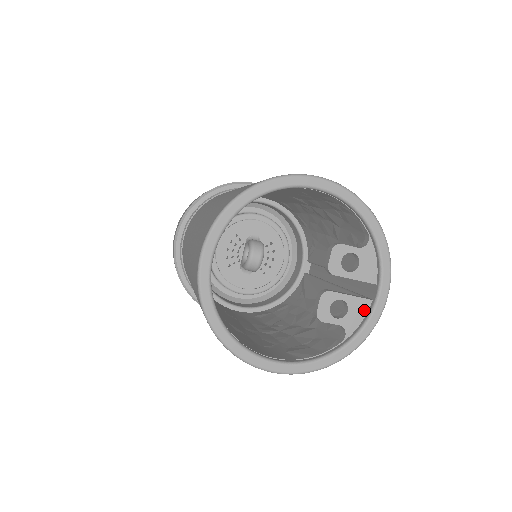
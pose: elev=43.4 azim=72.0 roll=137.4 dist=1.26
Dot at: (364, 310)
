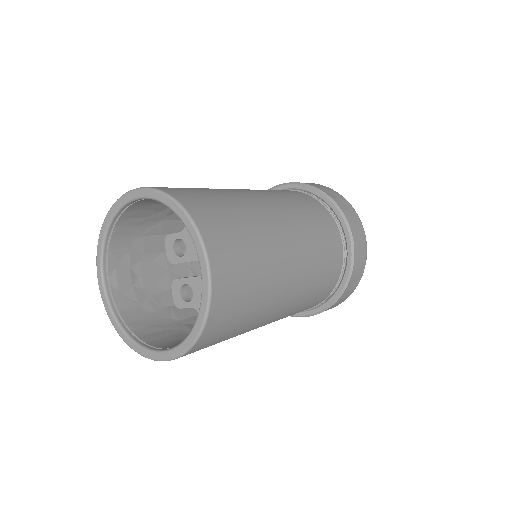
Dot at: occluded
